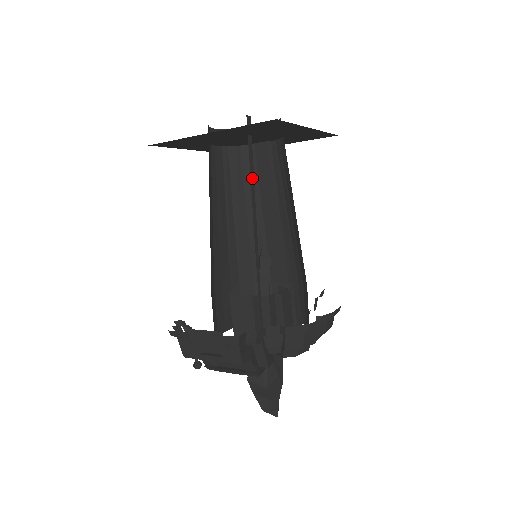
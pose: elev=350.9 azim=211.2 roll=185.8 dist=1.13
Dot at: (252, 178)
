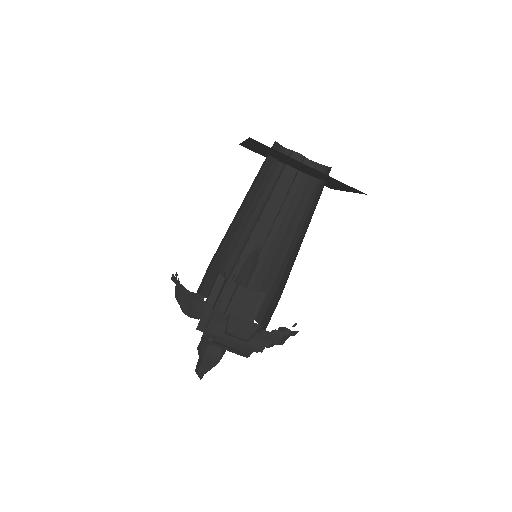
Dot at: occluded
